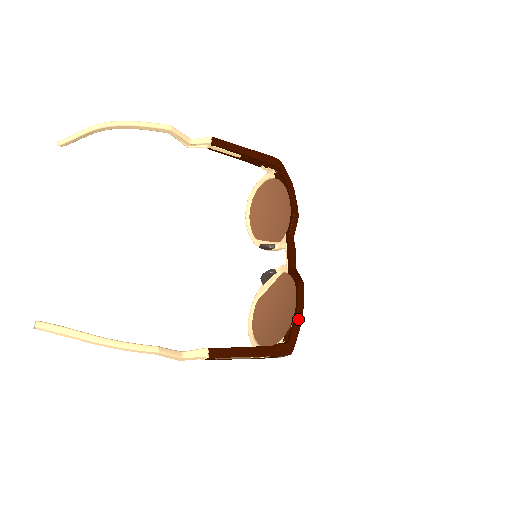
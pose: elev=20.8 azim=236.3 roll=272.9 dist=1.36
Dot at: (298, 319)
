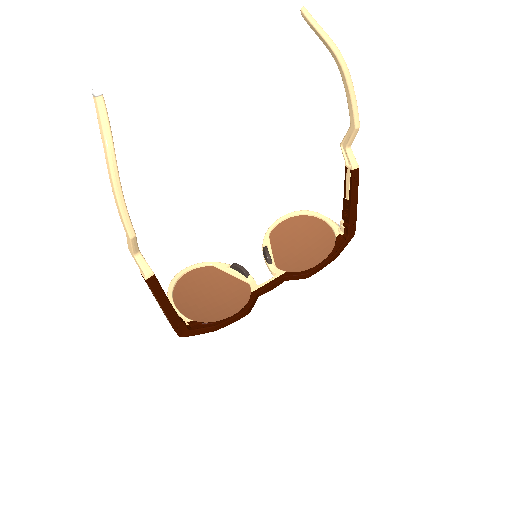
Dot at: (215, 328)
